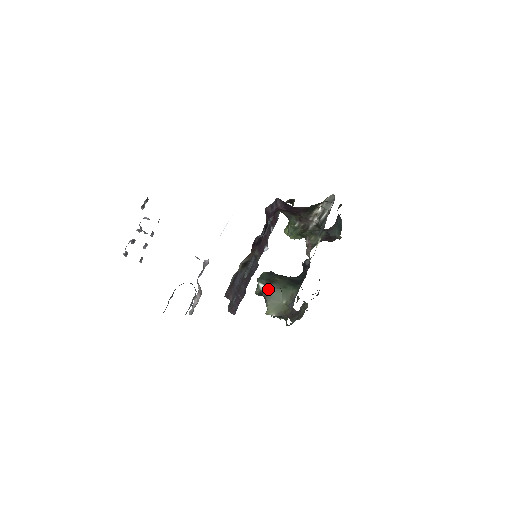
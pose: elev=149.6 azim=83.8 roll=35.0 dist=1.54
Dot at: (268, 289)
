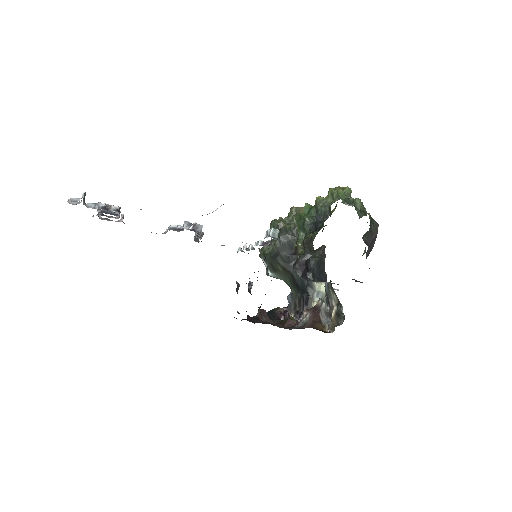
Dot at: (270, 276)
